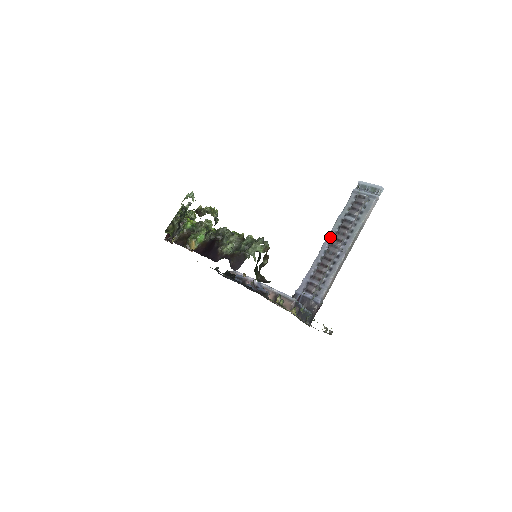
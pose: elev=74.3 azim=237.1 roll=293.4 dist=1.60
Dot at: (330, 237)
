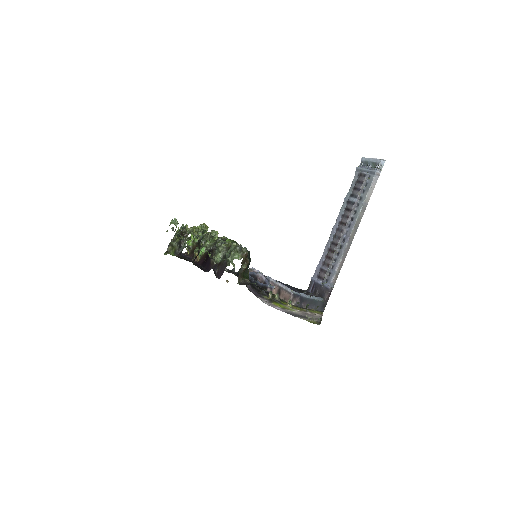
Dot at: (338, 221)
